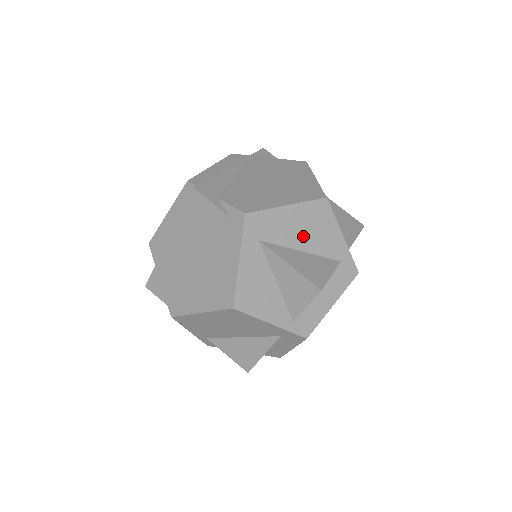
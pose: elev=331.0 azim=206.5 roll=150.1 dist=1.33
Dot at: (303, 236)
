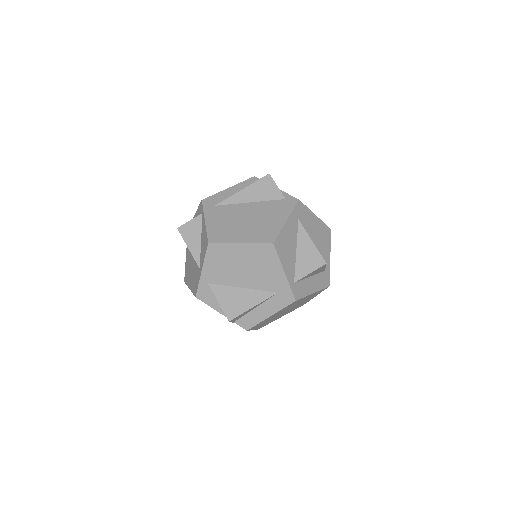
Dot at: (315, 238)
